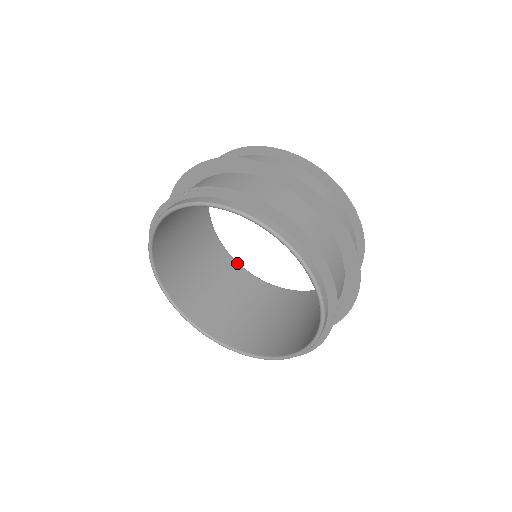
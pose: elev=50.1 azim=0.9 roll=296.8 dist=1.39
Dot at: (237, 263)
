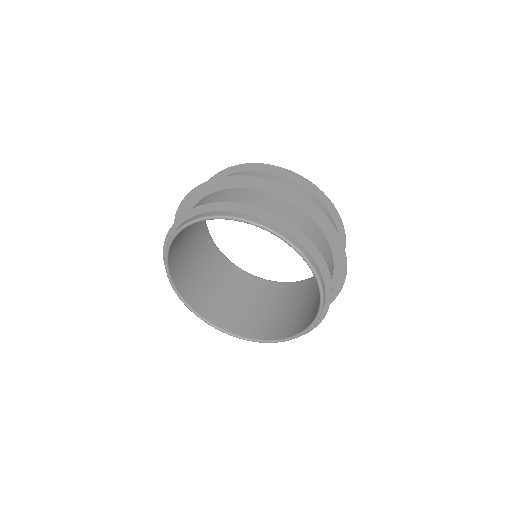
Dot at: (248, 274)
